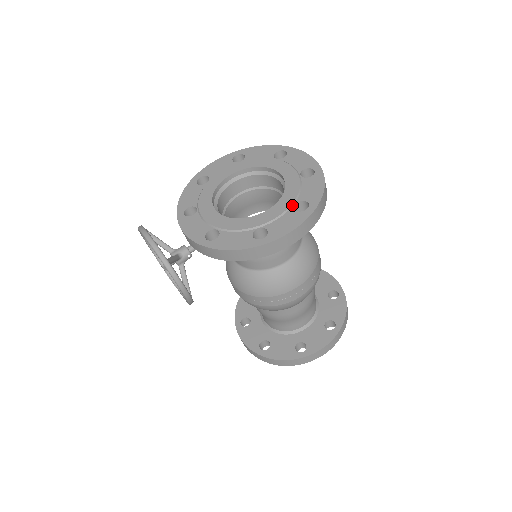
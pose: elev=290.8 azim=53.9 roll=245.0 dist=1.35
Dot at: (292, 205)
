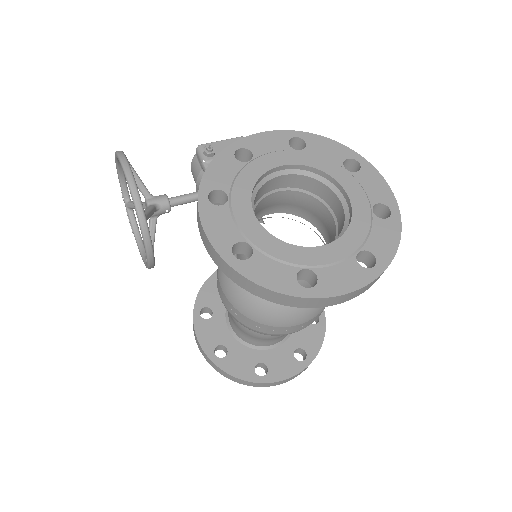
Dot at: (355, 252)
